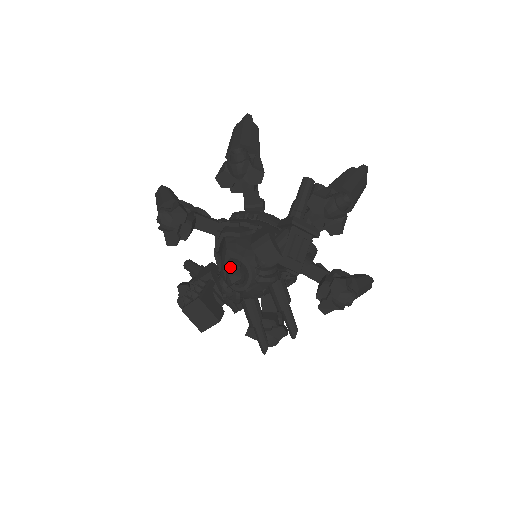
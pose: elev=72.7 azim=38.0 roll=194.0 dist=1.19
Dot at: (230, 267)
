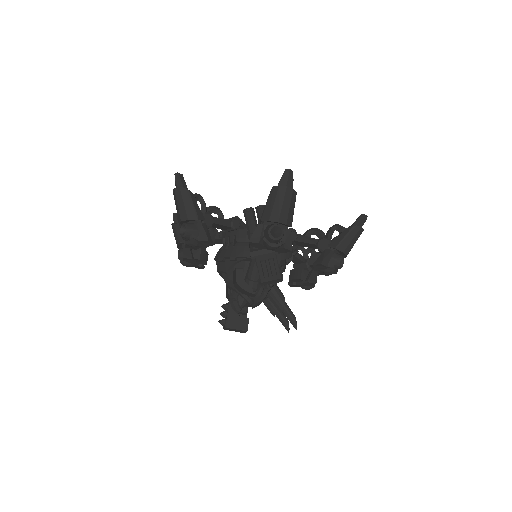
Dot at: (231, 302)
